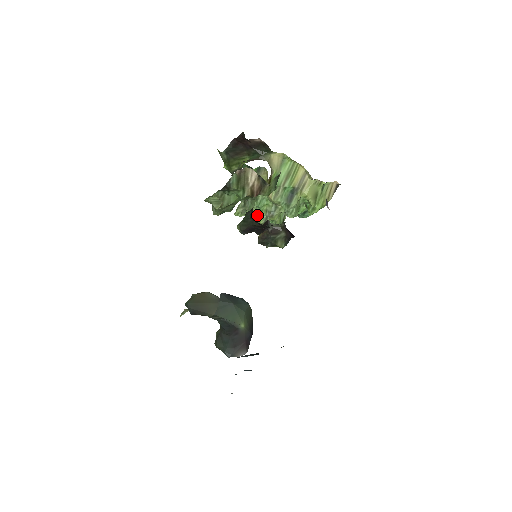
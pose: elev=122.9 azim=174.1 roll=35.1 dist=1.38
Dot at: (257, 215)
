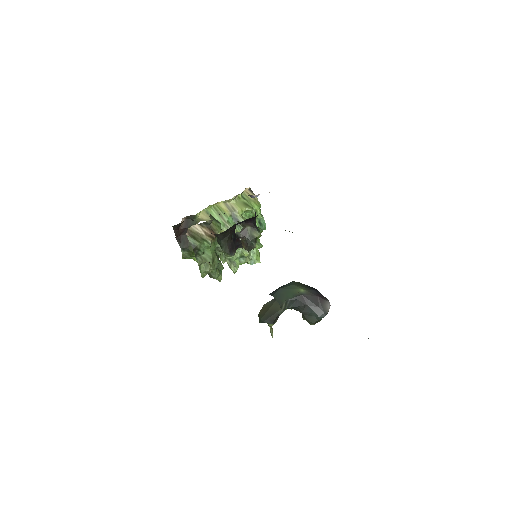
Dot at: (241, 255)
